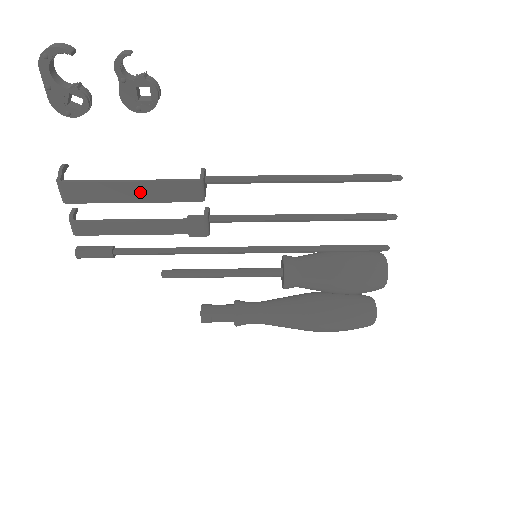
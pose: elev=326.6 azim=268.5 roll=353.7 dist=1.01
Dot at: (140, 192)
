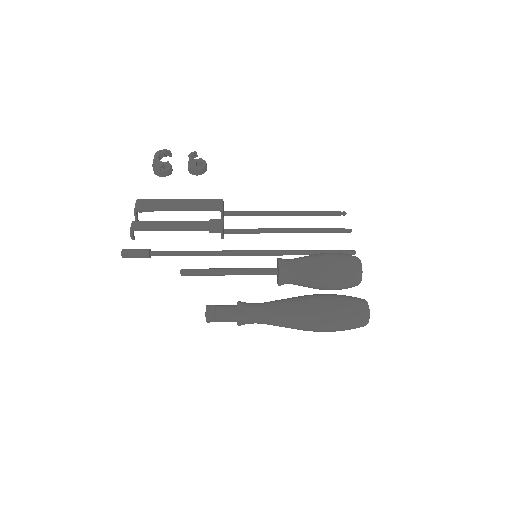
Dot at: (184, 204)
